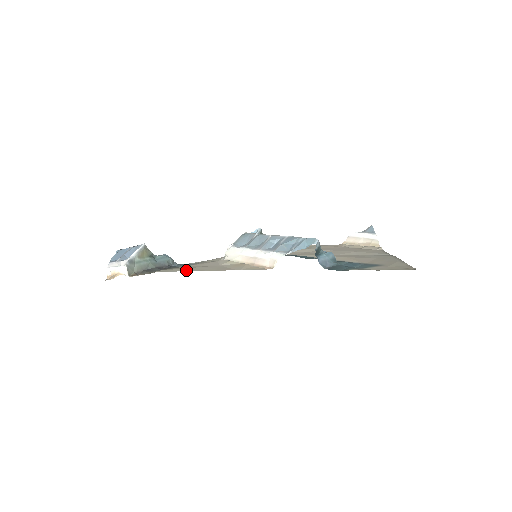
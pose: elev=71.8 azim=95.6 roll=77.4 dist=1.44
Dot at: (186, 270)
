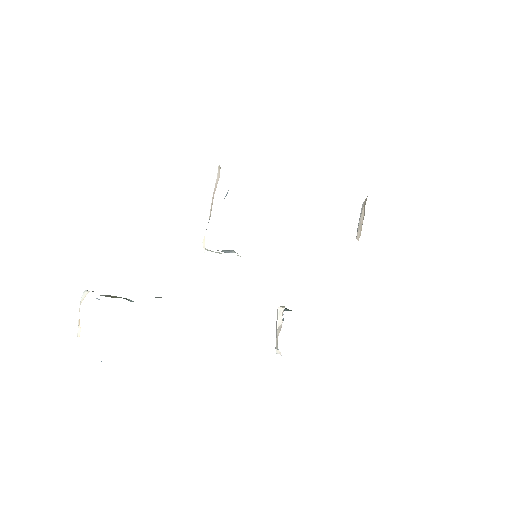
Dot at: occluded
